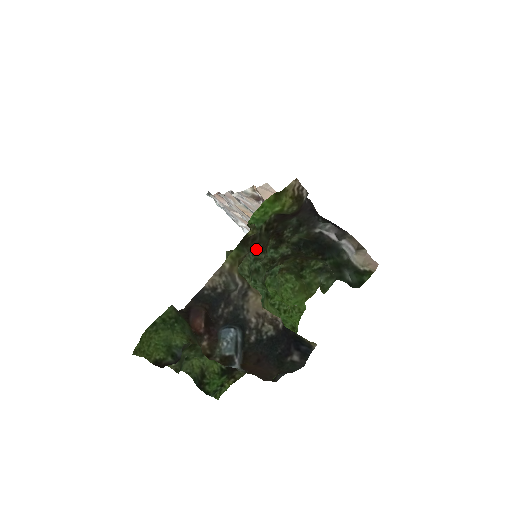
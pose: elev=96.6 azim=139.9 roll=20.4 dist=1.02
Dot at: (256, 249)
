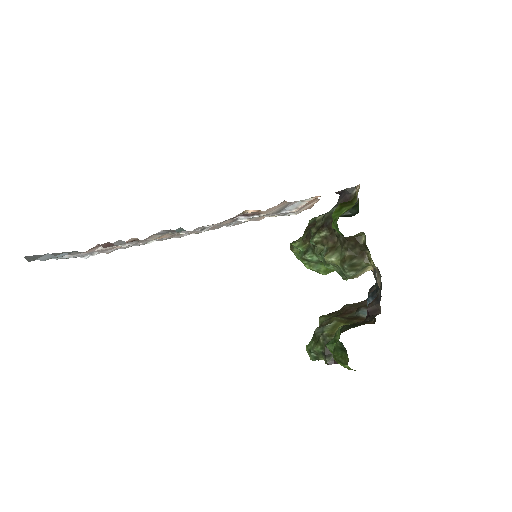
Dot at: (337, 246)
